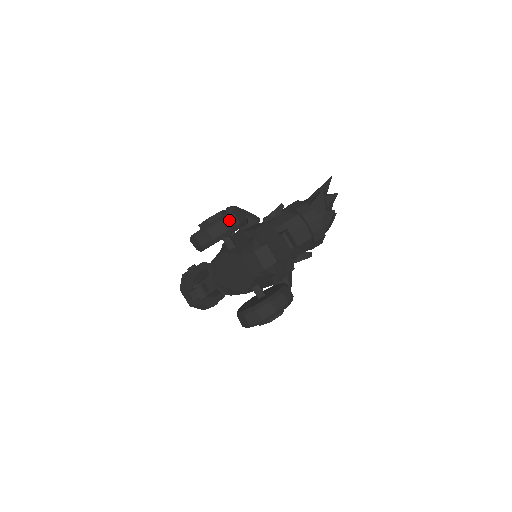
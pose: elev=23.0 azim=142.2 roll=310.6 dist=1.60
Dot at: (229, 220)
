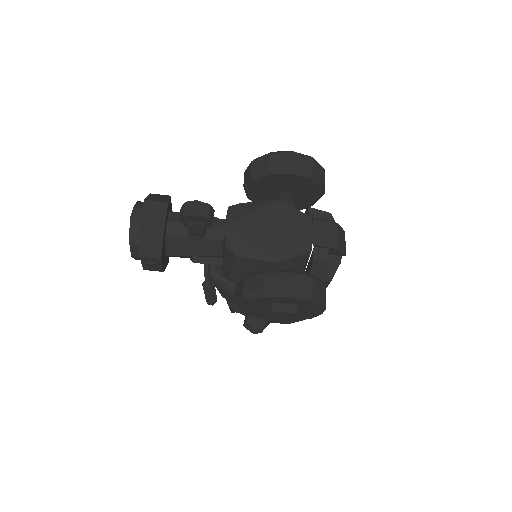
Dot at: occluded
